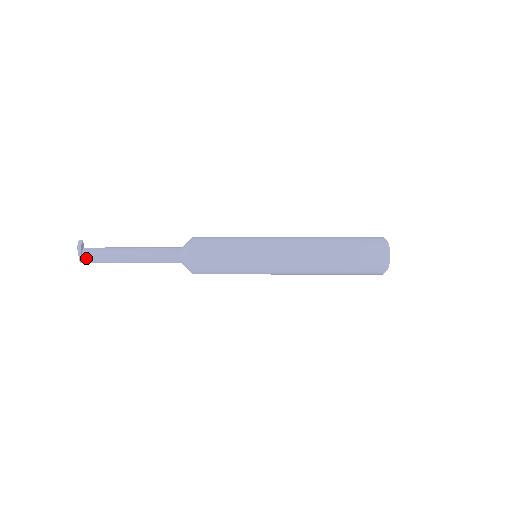
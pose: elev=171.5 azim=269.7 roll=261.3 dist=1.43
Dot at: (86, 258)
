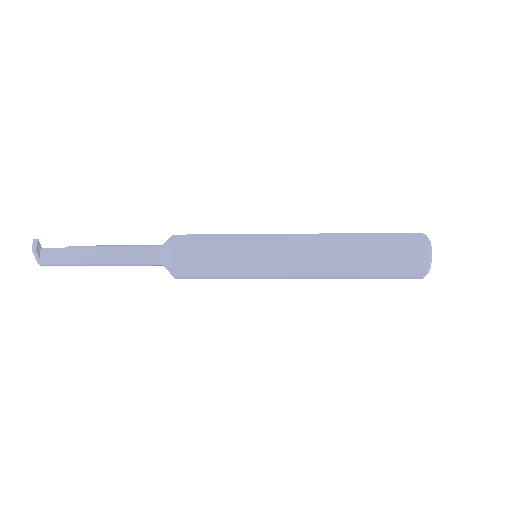
Dot at: (46, 262)
